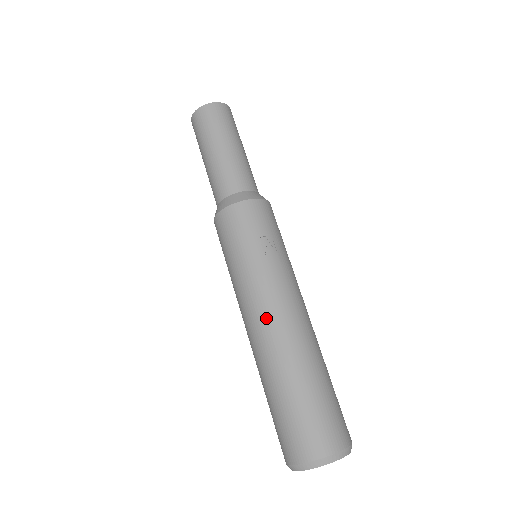
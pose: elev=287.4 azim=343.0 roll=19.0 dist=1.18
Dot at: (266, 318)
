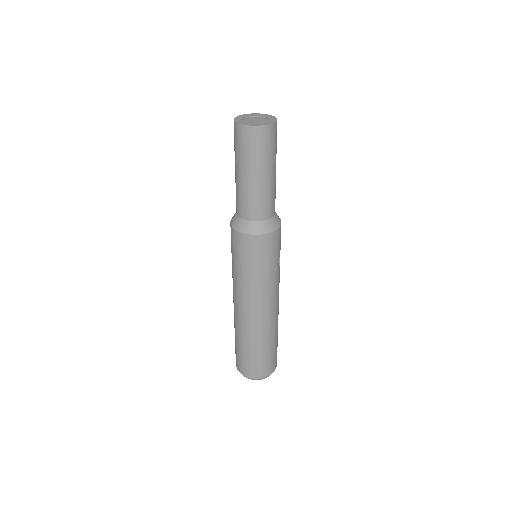
Dot at: (263, 312)
